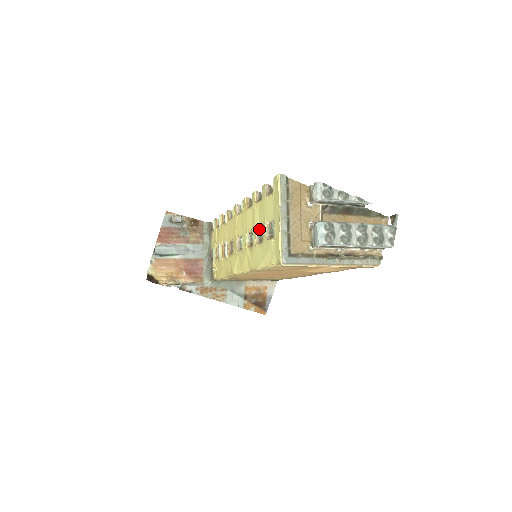
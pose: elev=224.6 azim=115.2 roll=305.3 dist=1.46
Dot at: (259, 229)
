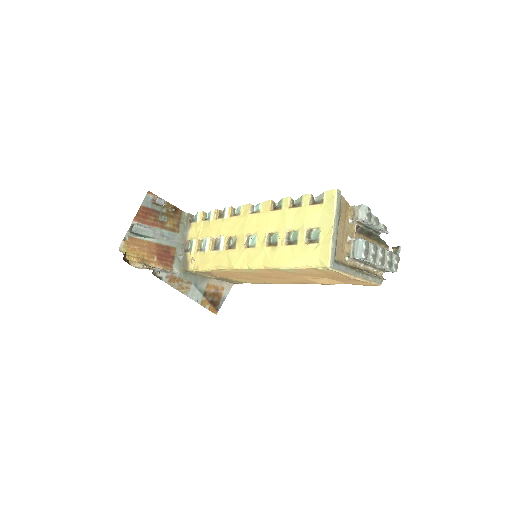
Dot at: (289, 232)
